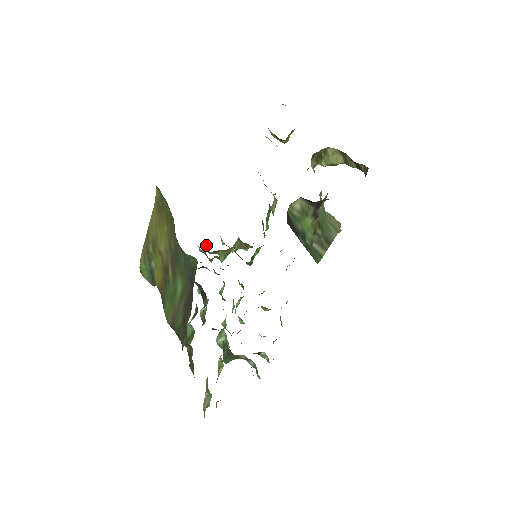
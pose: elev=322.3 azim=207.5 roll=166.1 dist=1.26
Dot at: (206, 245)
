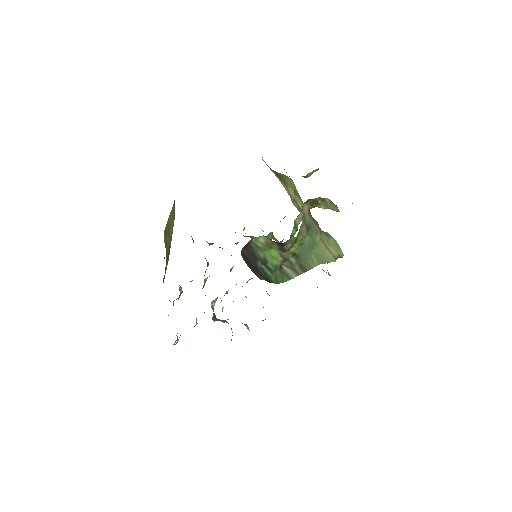
Dot at: (243, 229)
